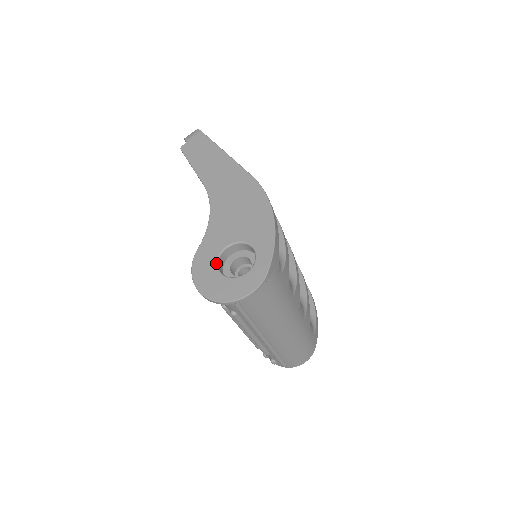
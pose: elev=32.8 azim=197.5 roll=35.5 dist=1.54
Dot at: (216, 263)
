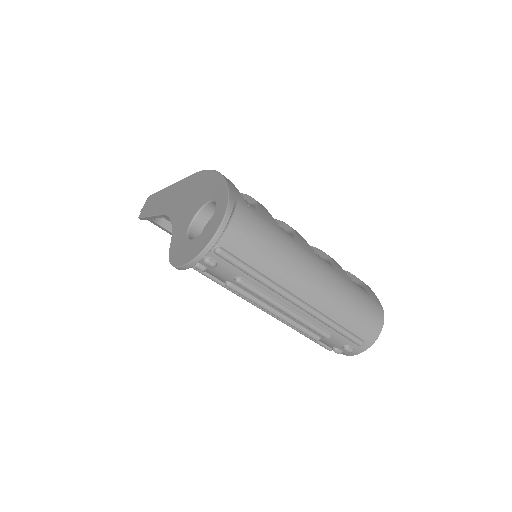
Dot at: (186, 238)
